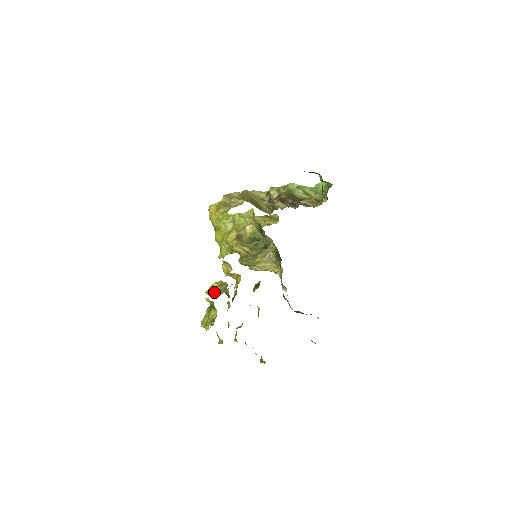
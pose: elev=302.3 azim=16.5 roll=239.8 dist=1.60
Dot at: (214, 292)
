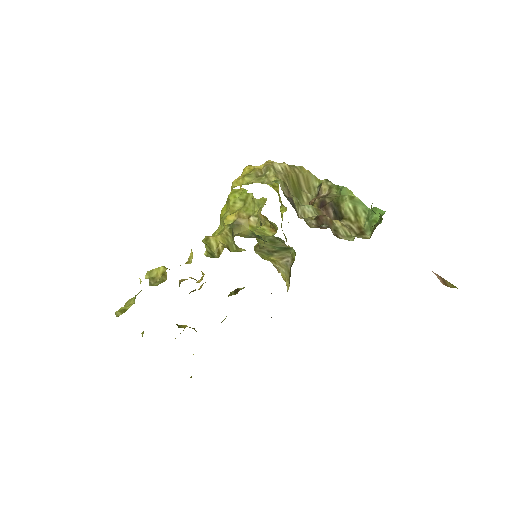
Dot at: (152, 278)
